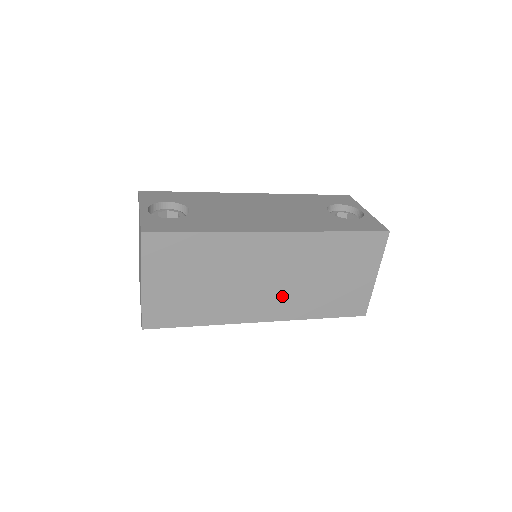
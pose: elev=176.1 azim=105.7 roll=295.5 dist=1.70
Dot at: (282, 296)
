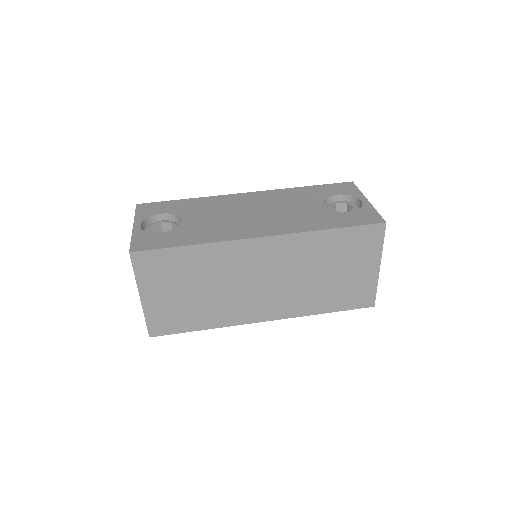
Dot at: (281, 296)
